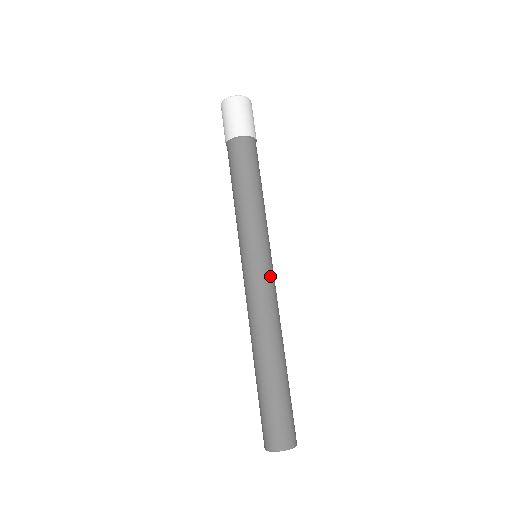
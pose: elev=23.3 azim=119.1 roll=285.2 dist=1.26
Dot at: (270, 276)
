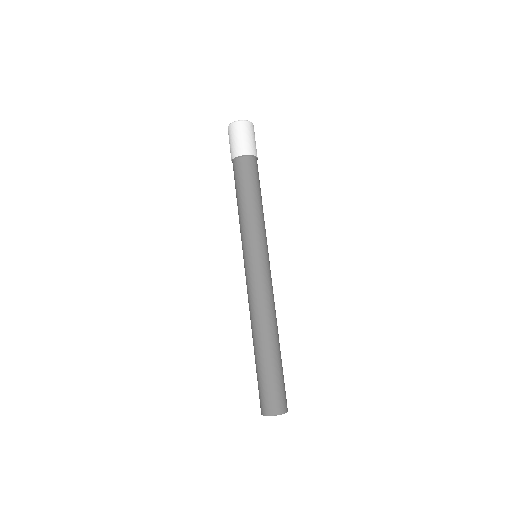
Dot at: (269, 273)
